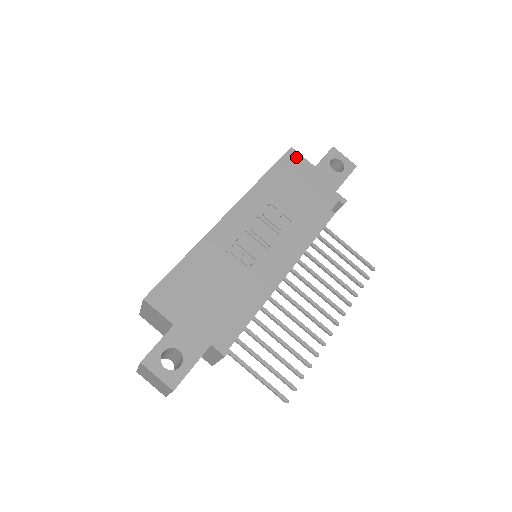
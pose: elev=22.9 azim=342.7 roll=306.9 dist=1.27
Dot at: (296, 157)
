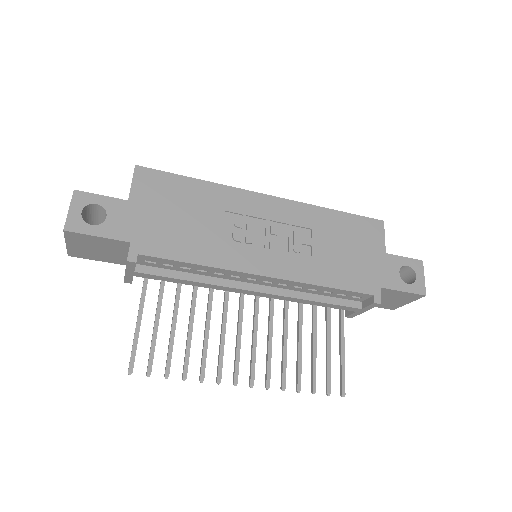
Dot at: (378, 230)
